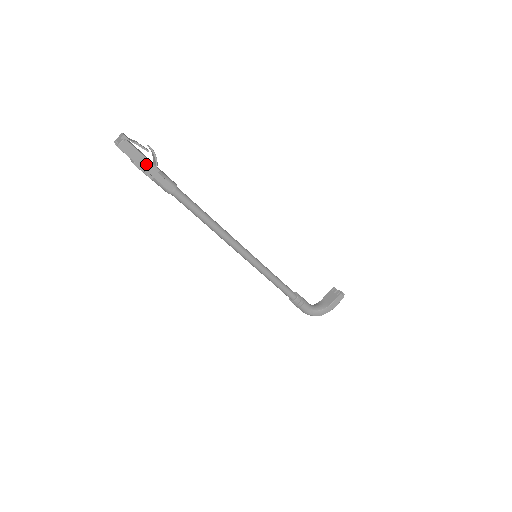
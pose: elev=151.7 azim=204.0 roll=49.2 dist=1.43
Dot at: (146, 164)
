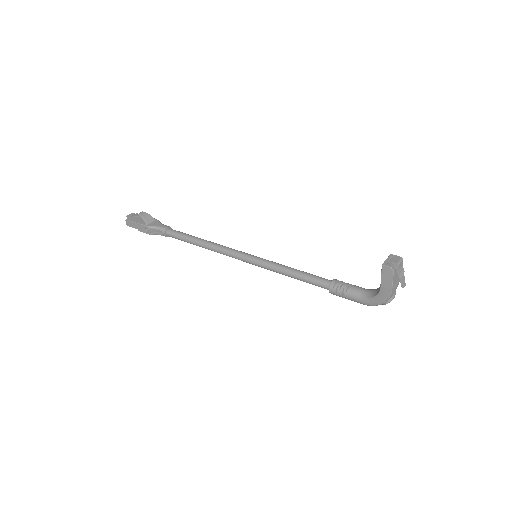
Dot at: (141, 227)
